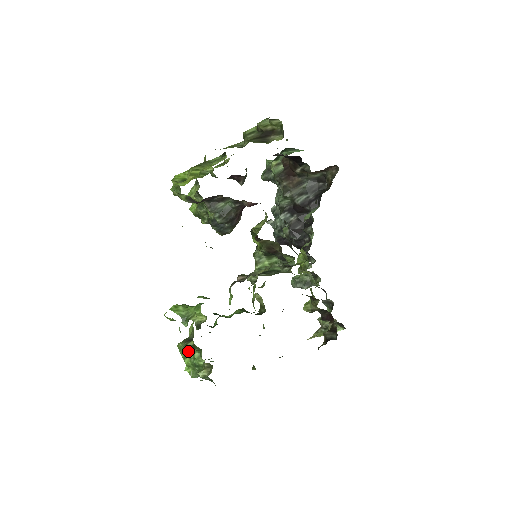
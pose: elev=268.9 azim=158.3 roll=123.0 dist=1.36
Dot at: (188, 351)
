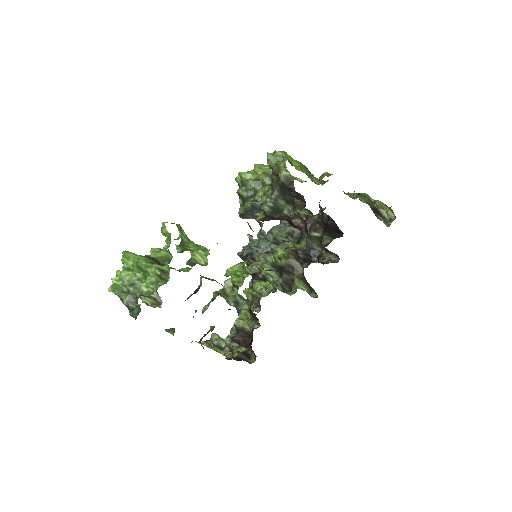
Dot at: (148, 269)
